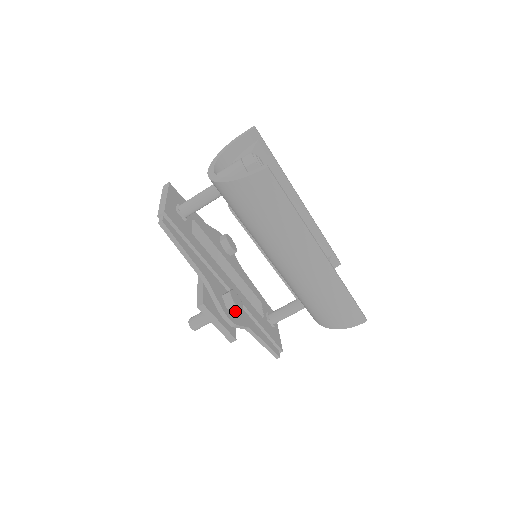
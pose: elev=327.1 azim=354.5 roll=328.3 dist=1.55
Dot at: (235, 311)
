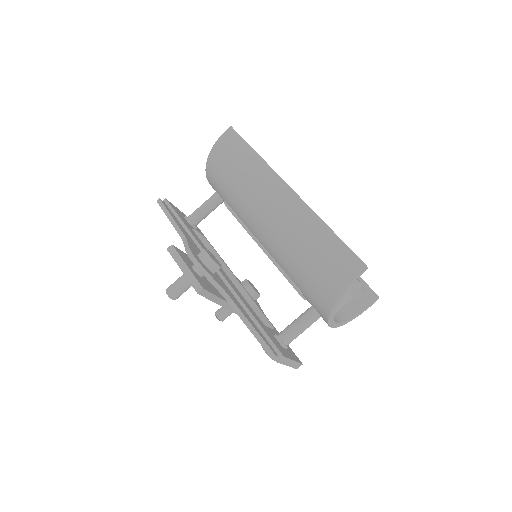
Dot at: (206, 259)
